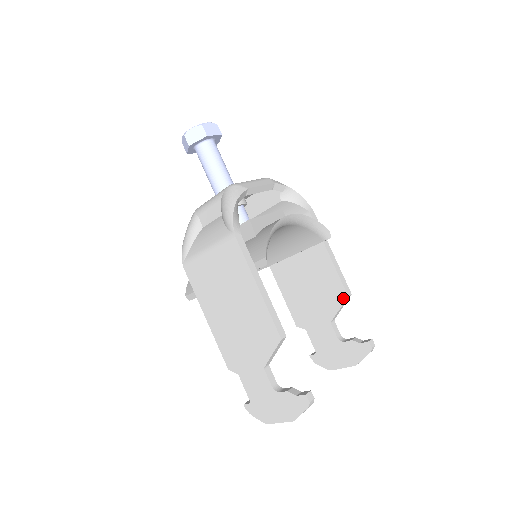
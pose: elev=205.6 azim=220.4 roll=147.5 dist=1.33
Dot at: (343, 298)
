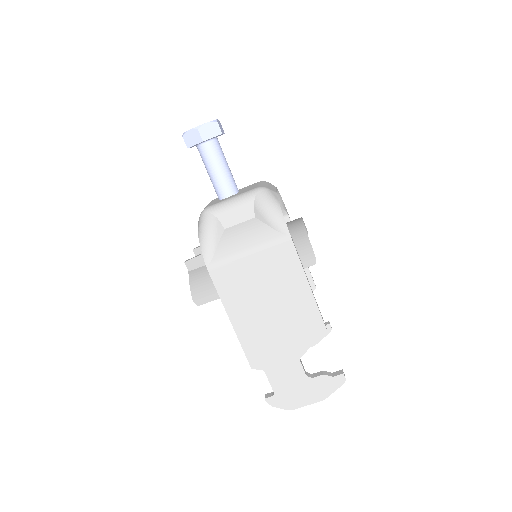
Dot at: occluded
